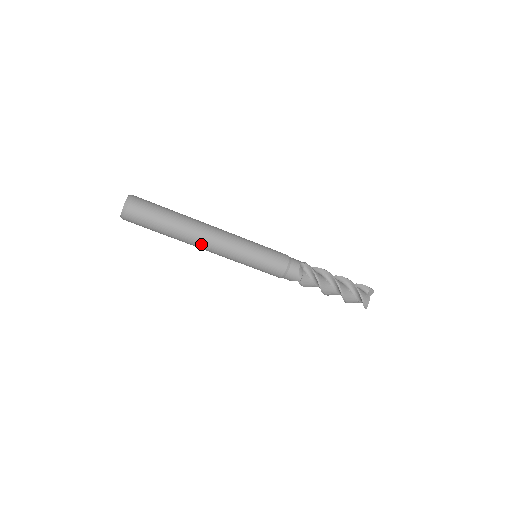
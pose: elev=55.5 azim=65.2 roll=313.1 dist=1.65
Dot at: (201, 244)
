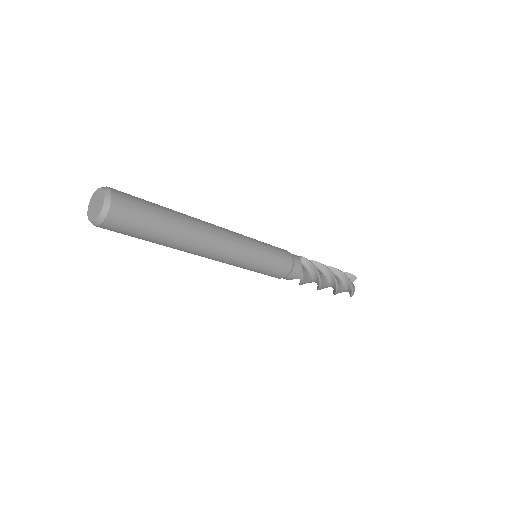
Dot at: (205, 249)
